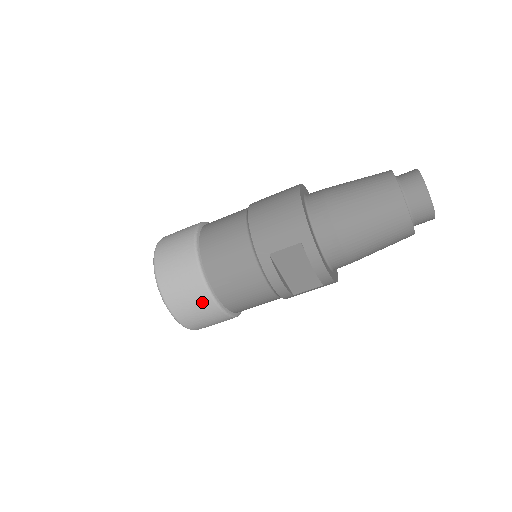
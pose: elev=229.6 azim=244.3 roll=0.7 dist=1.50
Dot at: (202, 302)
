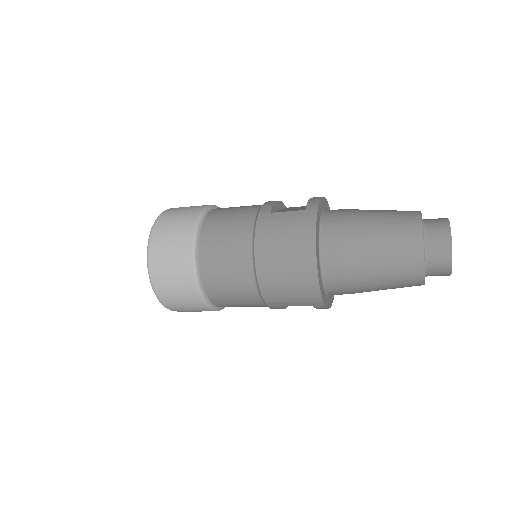
Dot at: occluded
